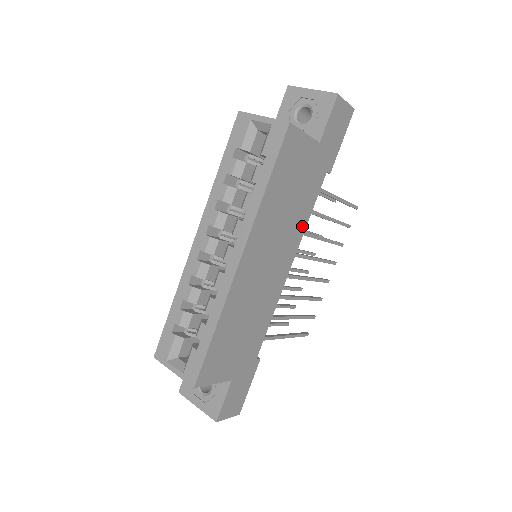
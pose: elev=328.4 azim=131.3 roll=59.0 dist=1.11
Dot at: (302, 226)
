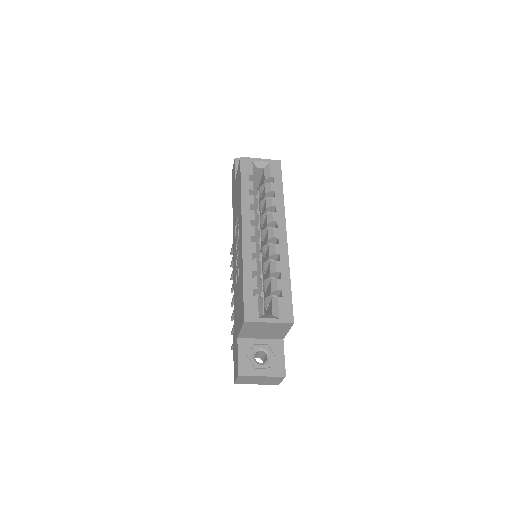
Dot at: occluded
